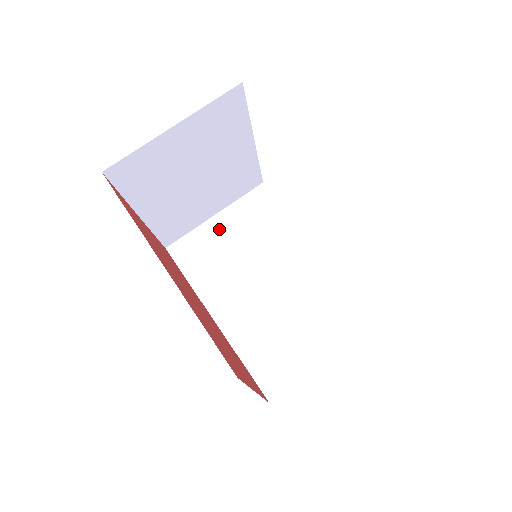
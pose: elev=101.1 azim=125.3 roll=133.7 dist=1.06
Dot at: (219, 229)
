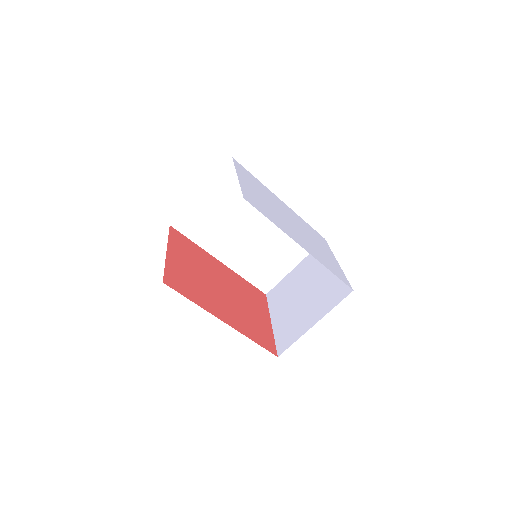
Dot at: (207, 202)
